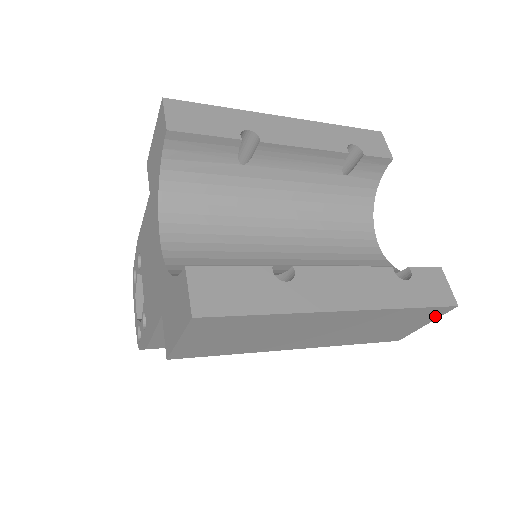
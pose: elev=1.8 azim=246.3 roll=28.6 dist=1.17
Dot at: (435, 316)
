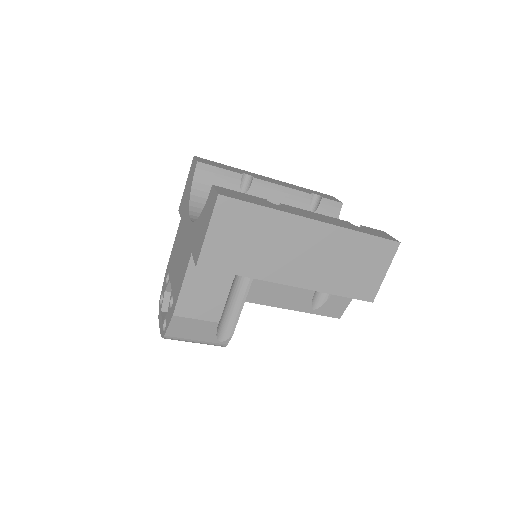
Dot at: (388, 257)
